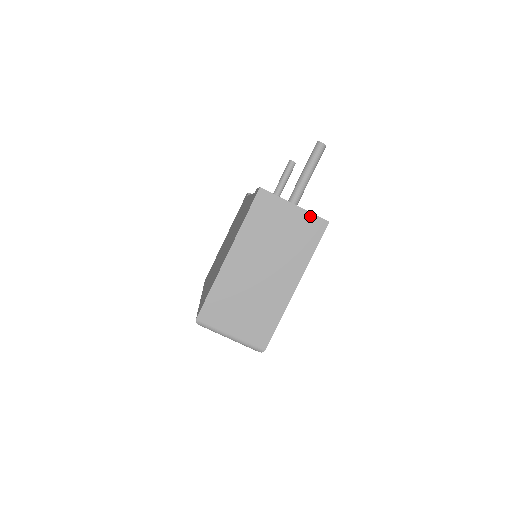
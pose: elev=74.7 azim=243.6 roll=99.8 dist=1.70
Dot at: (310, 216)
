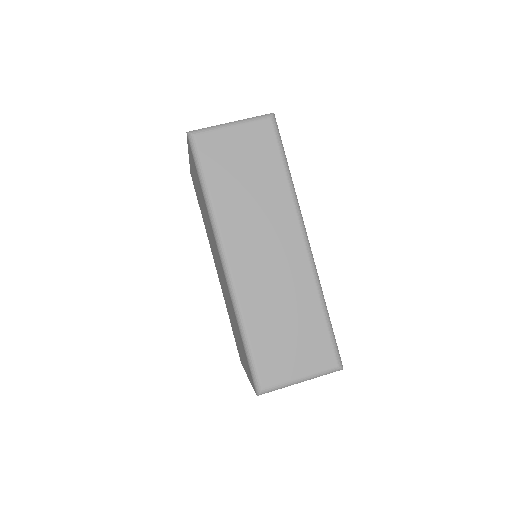
Dot at: occluded
